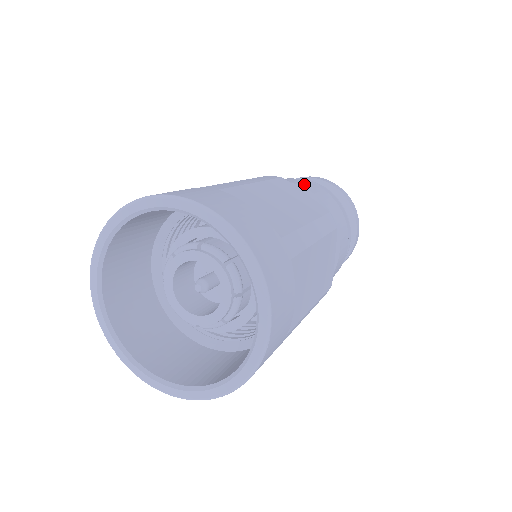
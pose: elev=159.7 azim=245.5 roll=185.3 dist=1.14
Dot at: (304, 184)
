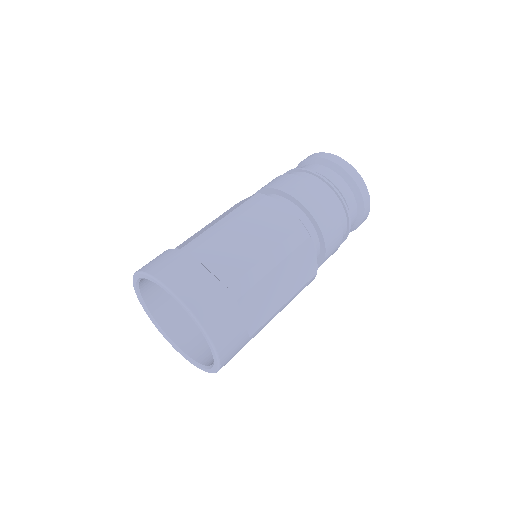
Dot at: (295, 188)
